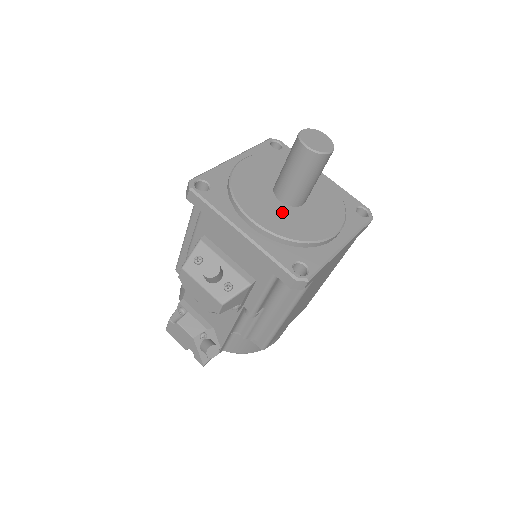
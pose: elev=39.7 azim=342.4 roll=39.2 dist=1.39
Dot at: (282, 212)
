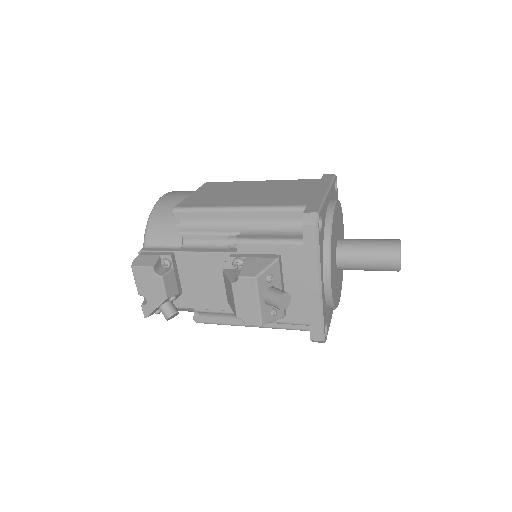
Dot at: (335, 274)
